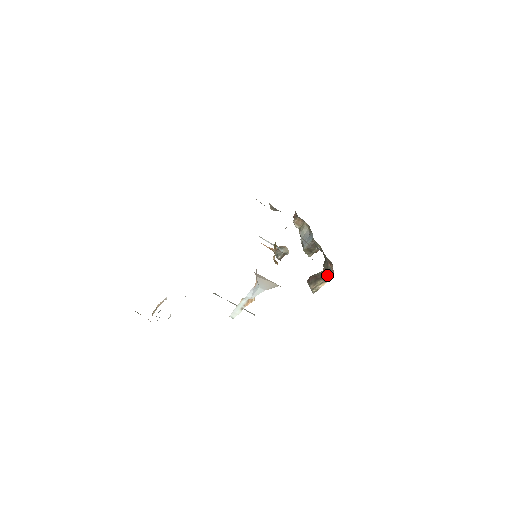
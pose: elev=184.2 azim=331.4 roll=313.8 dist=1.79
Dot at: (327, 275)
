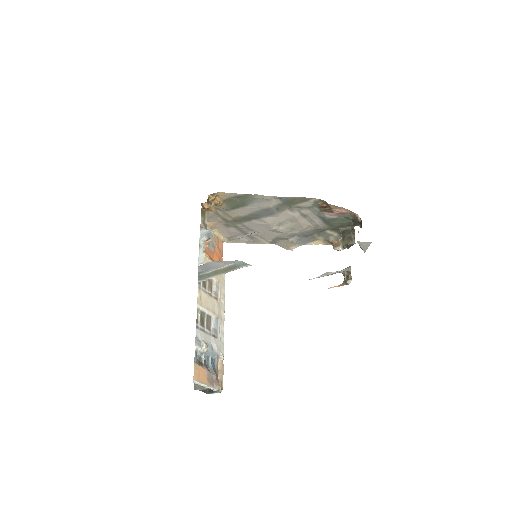
Dot at: (361, 224)
